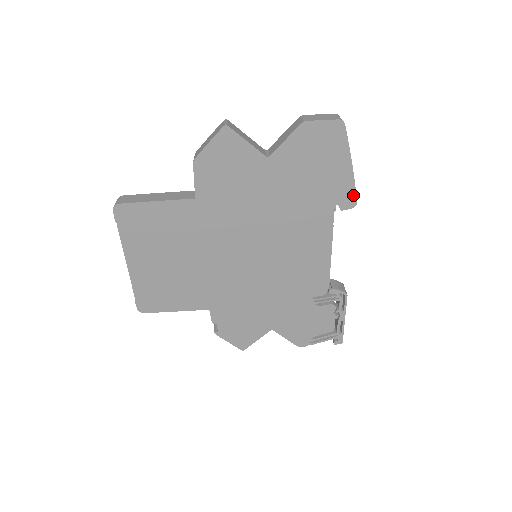
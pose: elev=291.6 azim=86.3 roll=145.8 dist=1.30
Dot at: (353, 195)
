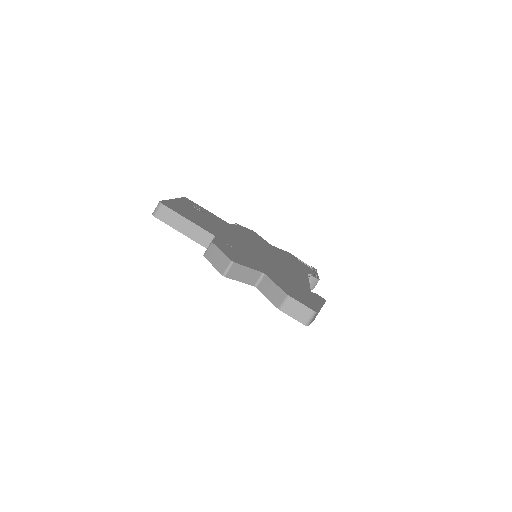
Dot at: occluded
